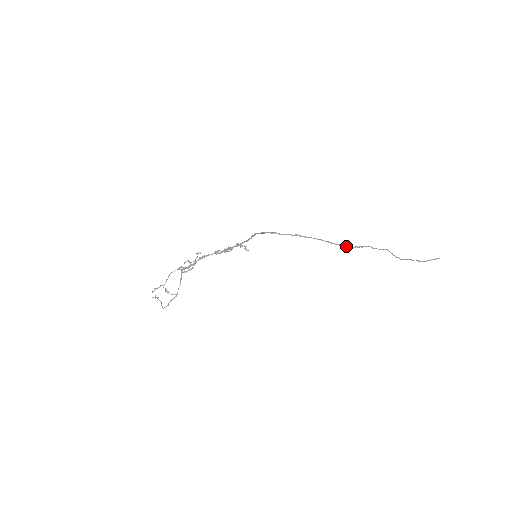
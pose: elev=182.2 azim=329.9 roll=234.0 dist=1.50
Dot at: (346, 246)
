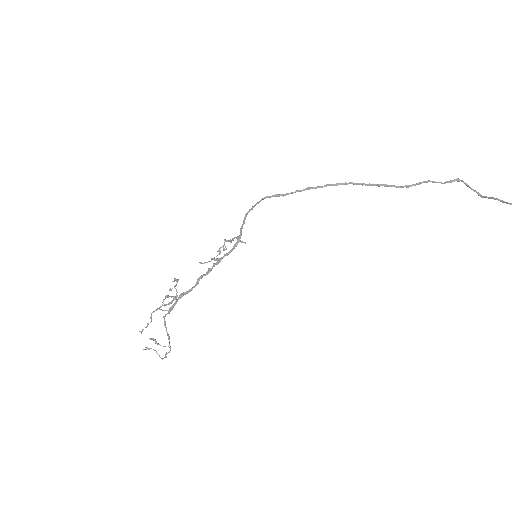
Dot at: (388, 186)
